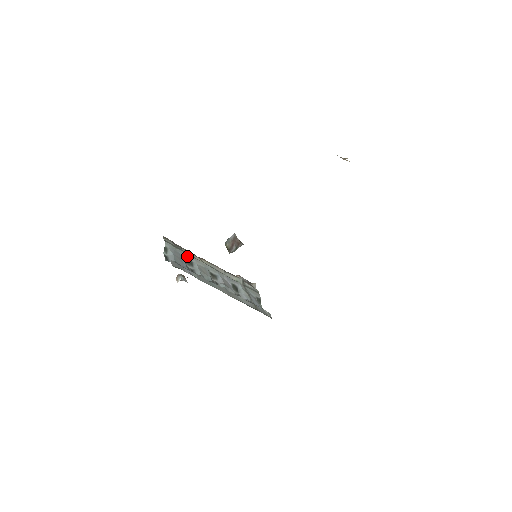
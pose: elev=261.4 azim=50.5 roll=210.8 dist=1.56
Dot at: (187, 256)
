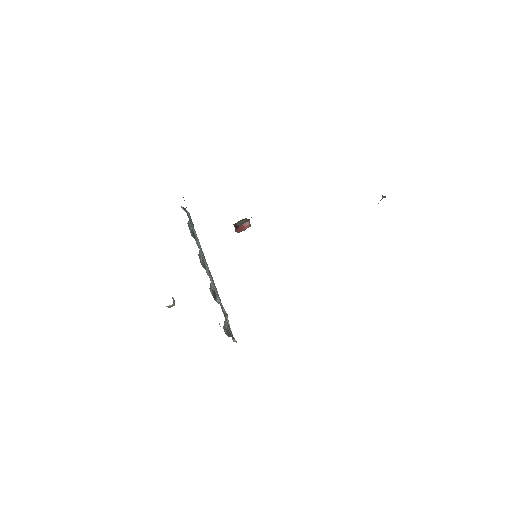
Dot at: (196, 235)
